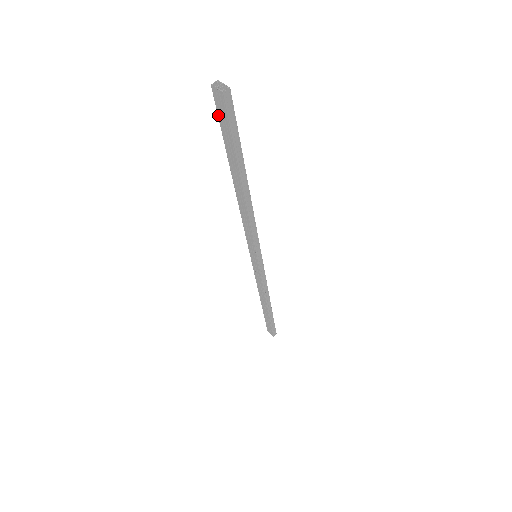
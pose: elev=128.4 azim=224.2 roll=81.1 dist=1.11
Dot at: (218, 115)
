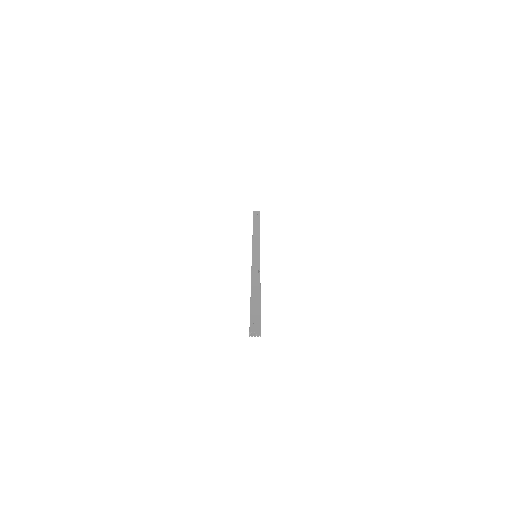
Dot at: occluded
